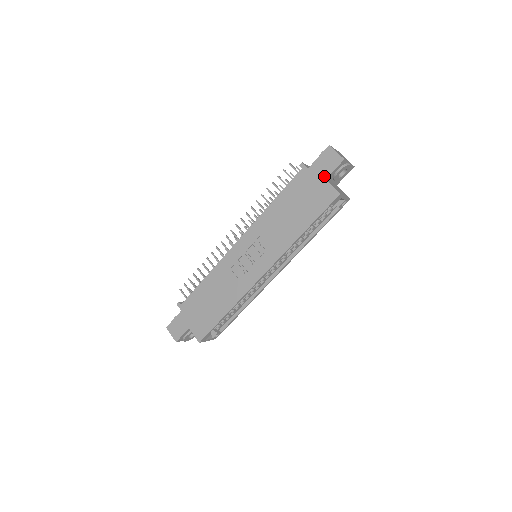
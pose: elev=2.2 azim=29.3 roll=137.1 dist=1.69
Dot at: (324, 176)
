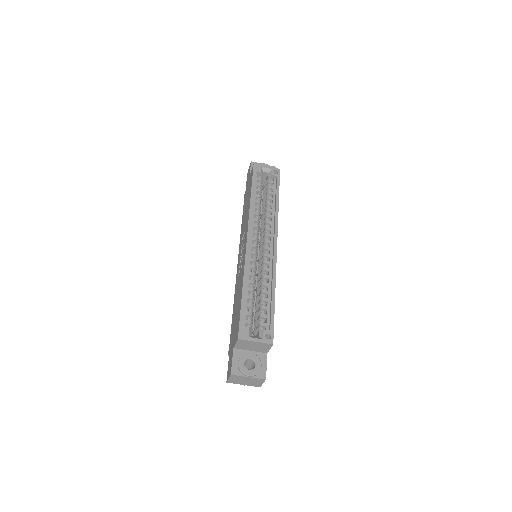
Dot at: (249, 177)
